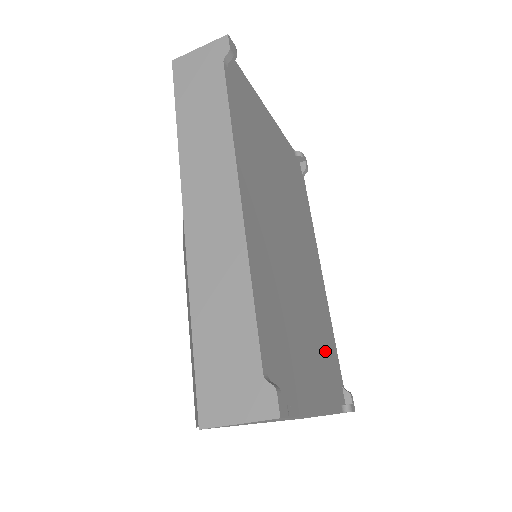
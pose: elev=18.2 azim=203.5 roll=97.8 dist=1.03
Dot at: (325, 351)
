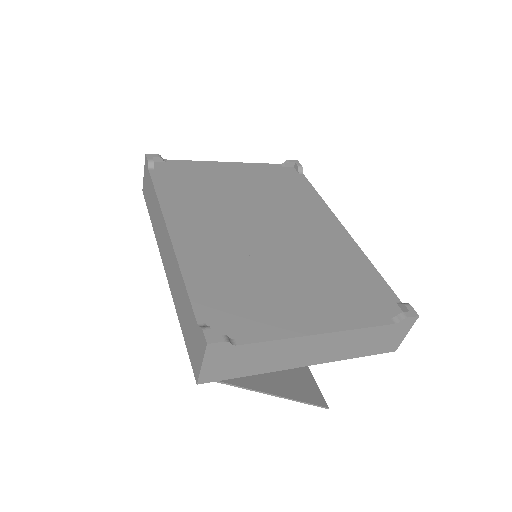
Dot at: (346, 285)
